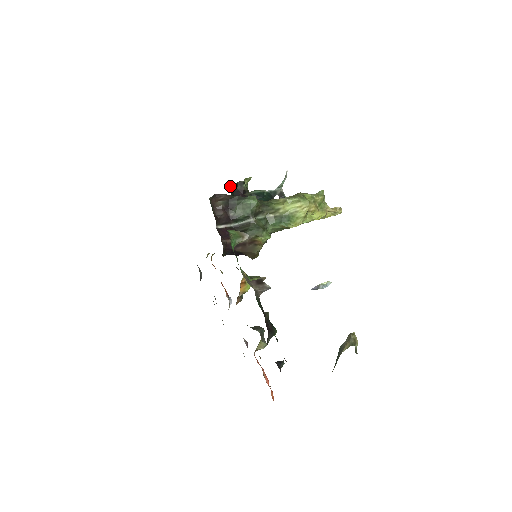
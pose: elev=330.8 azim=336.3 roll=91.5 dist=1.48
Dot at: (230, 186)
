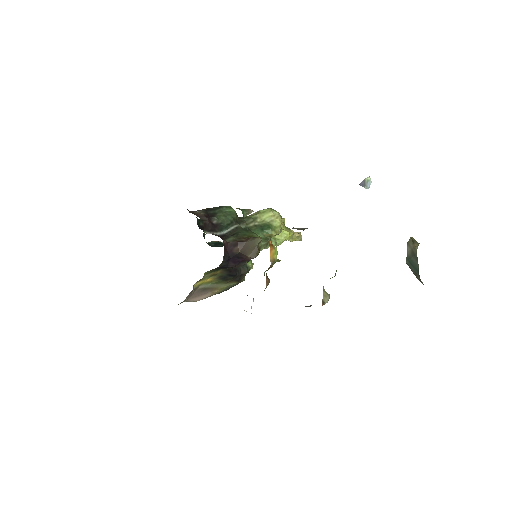
Dot at: occluded
